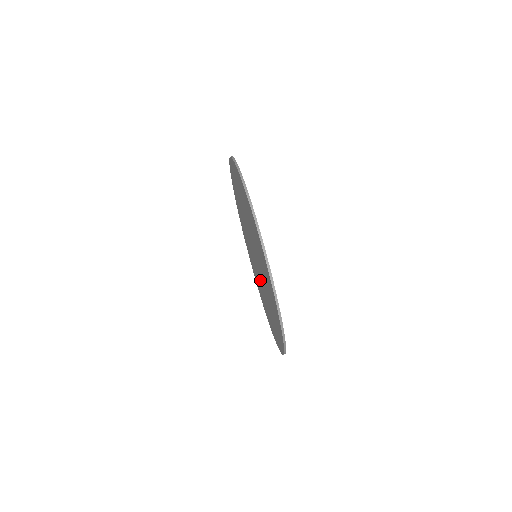
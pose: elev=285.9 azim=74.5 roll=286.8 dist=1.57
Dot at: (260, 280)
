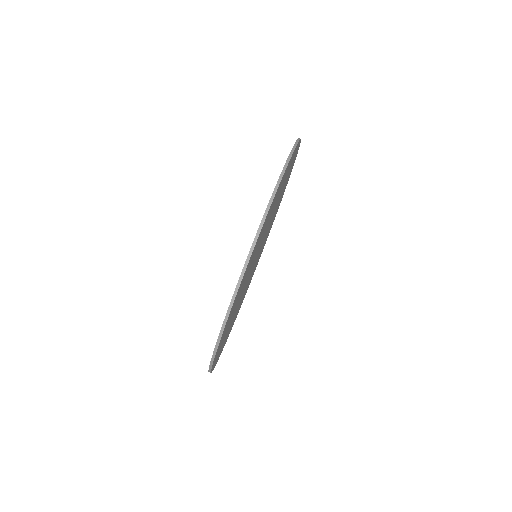
Dot at: occluded
